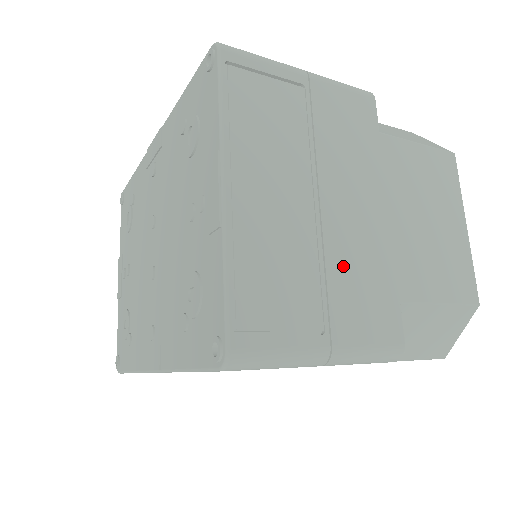
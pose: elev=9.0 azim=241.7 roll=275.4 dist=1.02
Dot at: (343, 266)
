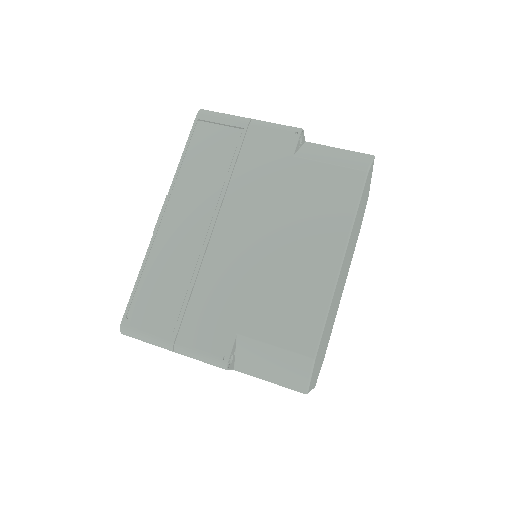
Dot at: occluded
